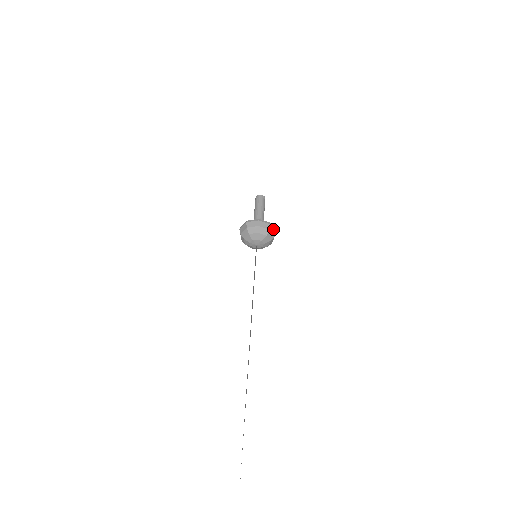
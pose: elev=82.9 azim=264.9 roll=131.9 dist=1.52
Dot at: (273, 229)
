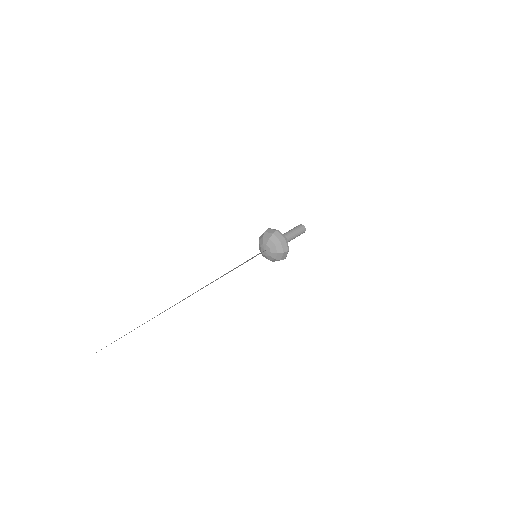
Dot at: (286, 255)
